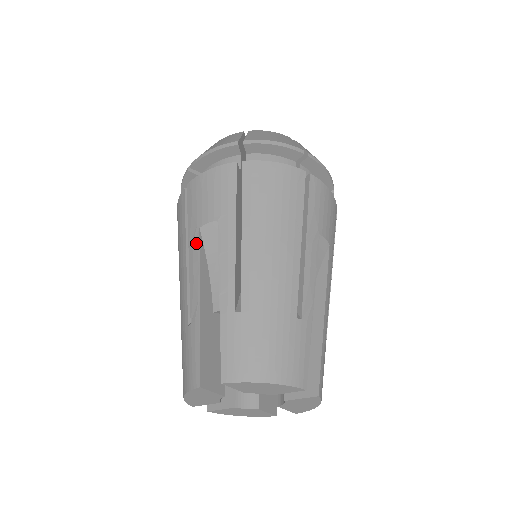
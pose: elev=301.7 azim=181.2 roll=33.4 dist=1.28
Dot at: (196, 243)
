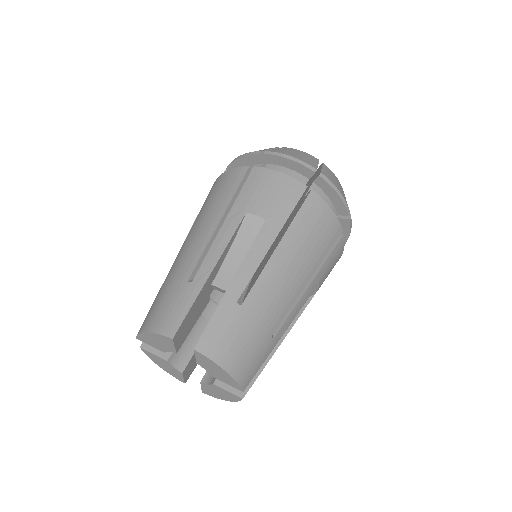
Dot at: occluded
